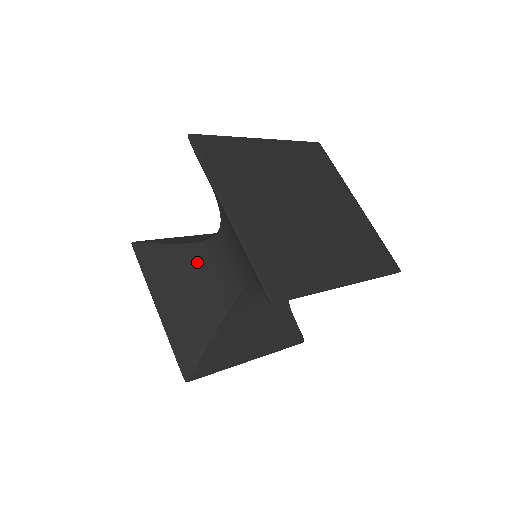
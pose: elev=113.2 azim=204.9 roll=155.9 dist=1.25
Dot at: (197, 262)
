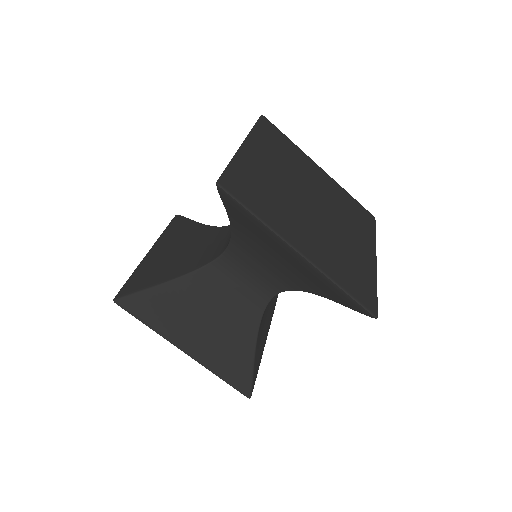
Dot at: (206, 289)
